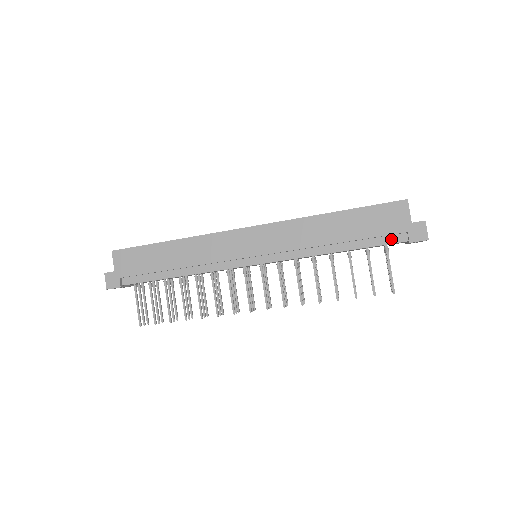
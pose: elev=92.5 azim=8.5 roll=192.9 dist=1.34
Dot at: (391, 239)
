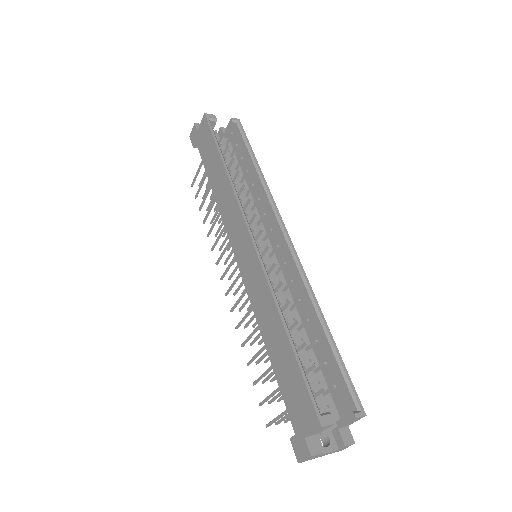
Dot at: occluded
